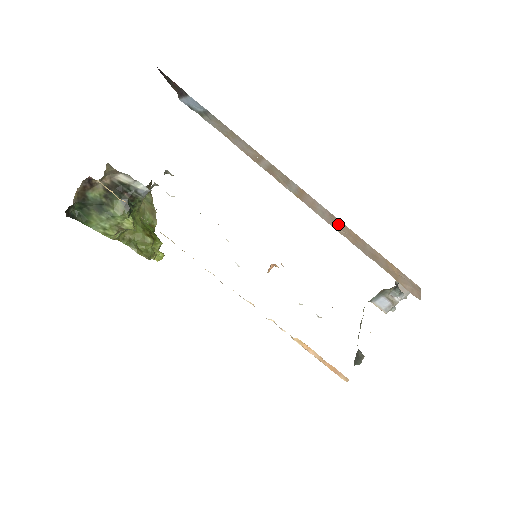
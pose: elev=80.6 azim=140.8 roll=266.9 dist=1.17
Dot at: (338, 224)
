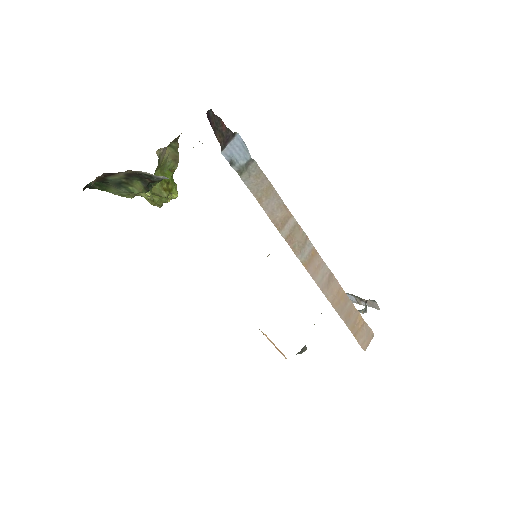
Dot at: (332, 285)
